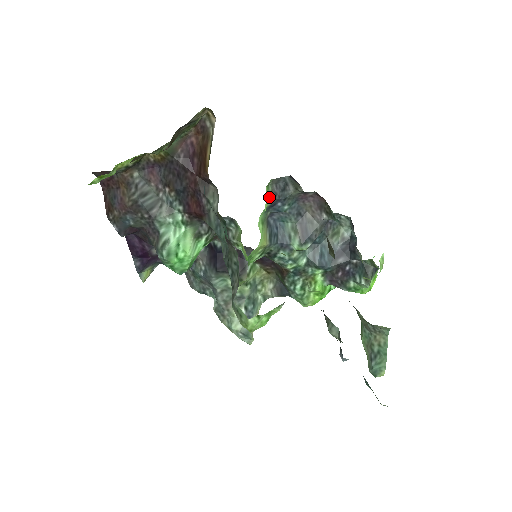
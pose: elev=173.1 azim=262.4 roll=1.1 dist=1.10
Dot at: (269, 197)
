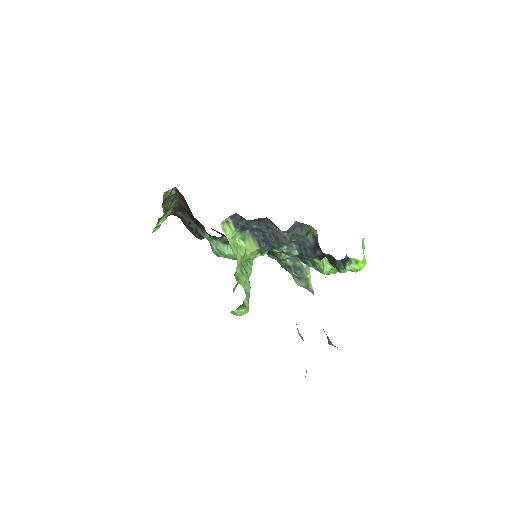
Dot at: (233, 227)
